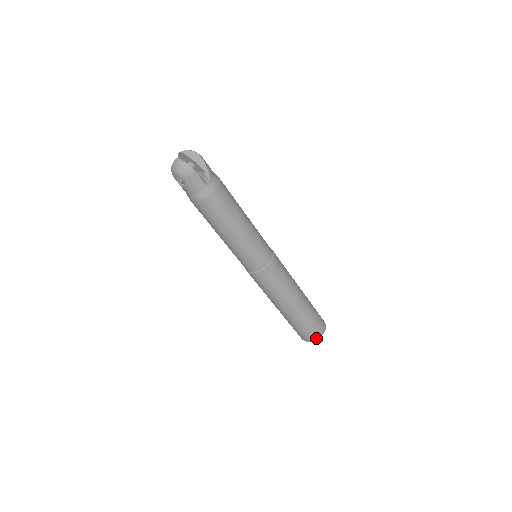
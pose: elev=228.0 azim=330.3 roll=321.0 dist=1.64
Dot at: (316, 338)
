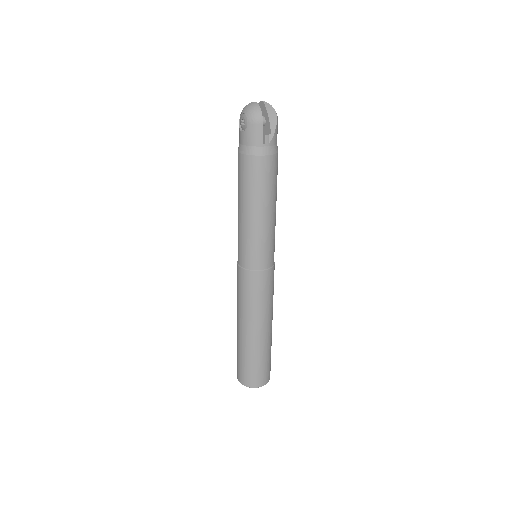
Dot at: (251, 385)
